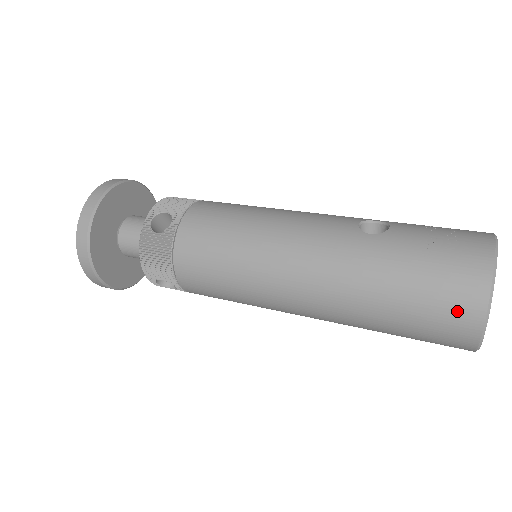
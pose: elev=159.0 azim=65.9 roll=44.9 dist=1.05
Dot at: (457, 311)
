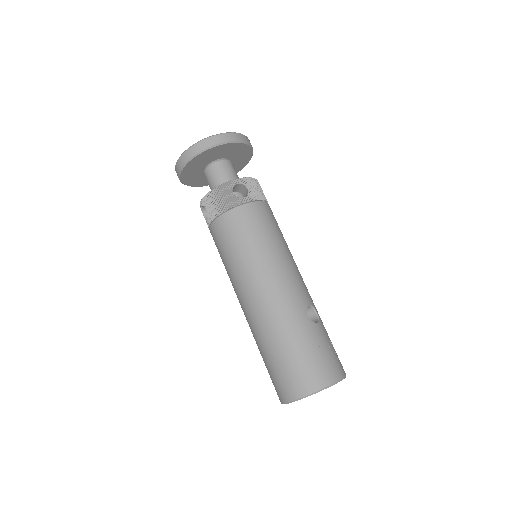
Dot at: (296, 383)
